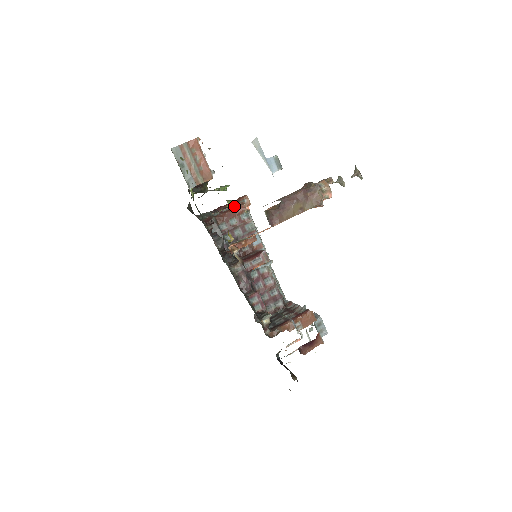
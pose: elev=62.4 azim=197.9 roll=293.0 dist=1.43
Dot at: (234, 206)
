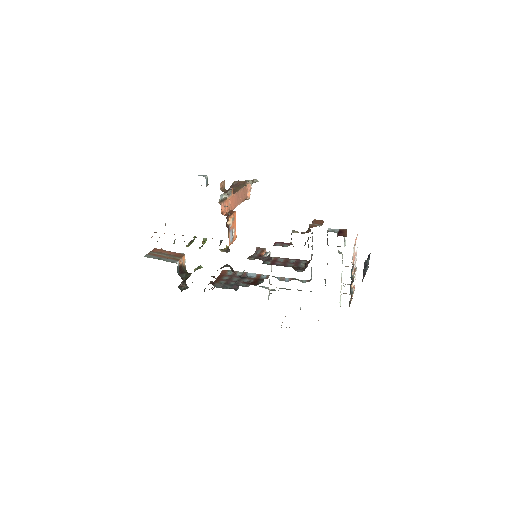
Dot at: occluded
